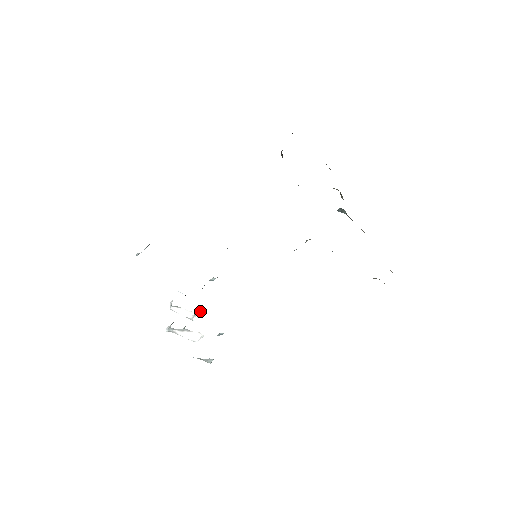
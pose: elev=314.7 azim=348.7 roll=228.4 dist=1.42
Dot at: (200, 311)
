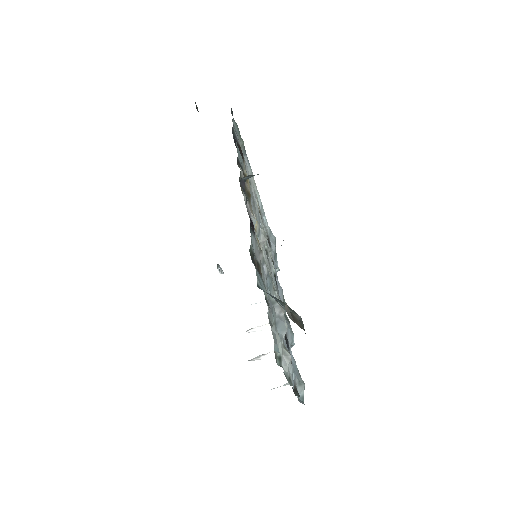
Dot at: occluded
